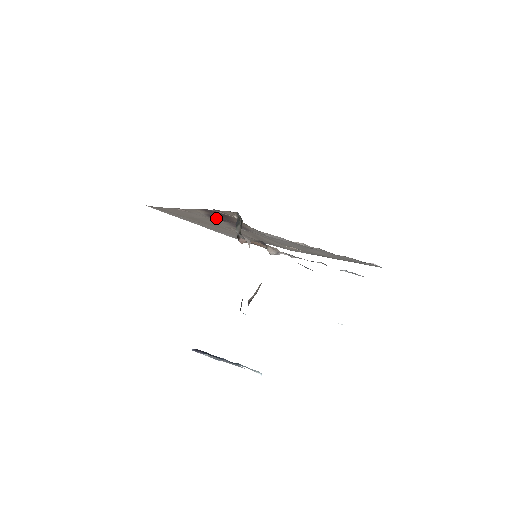
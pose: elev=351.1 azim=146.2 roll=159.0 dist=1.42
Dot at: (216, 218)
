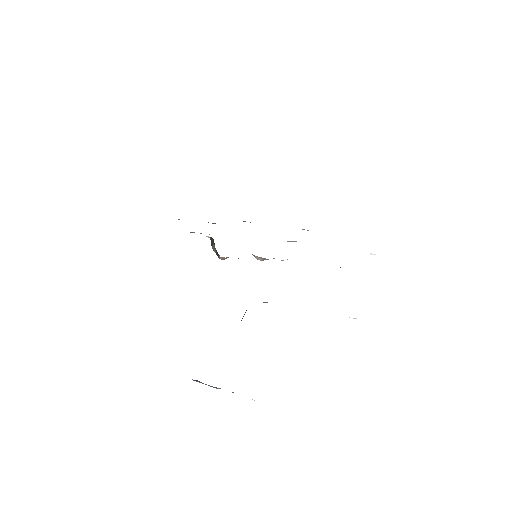
Dot at: occluded
